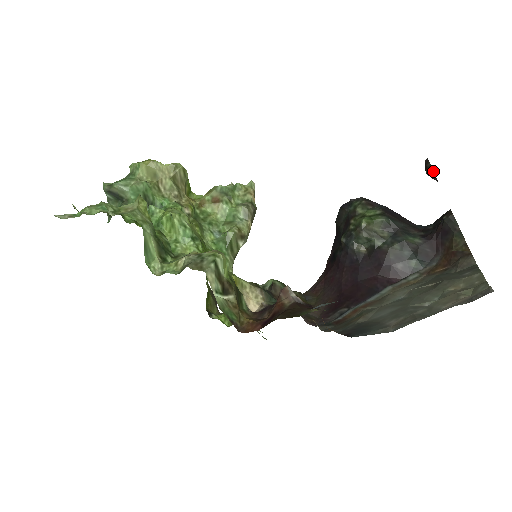
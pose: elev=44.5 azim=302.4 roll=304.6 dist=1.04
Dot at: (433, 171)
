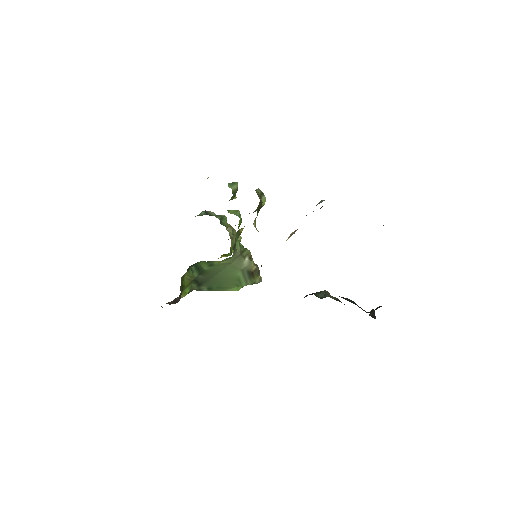
Dot at: (374, 312)
